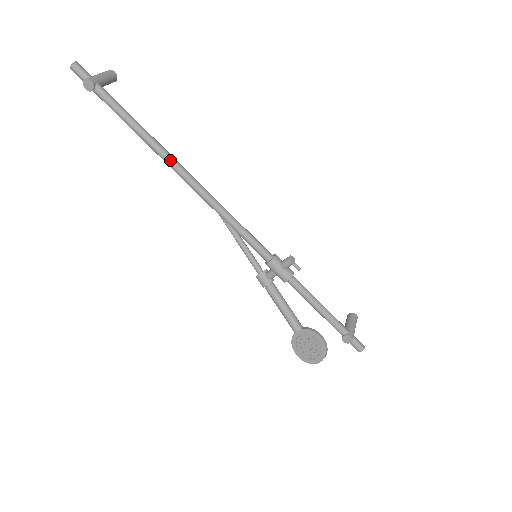
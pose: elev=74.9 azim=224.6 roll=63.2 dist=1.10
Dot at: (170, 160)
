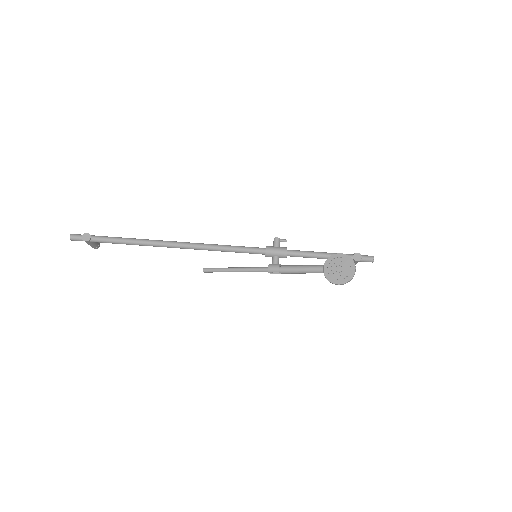
Dot at: (161, 241)
